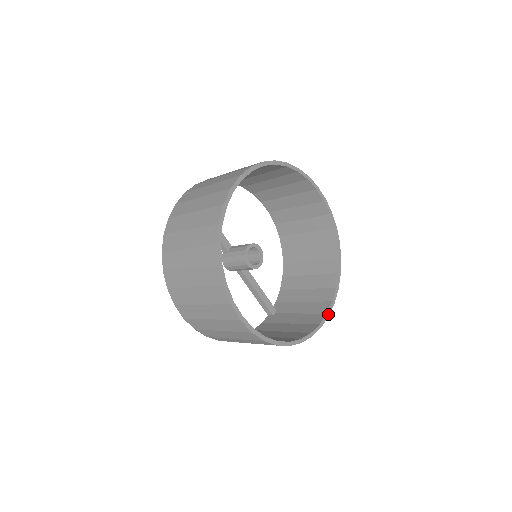
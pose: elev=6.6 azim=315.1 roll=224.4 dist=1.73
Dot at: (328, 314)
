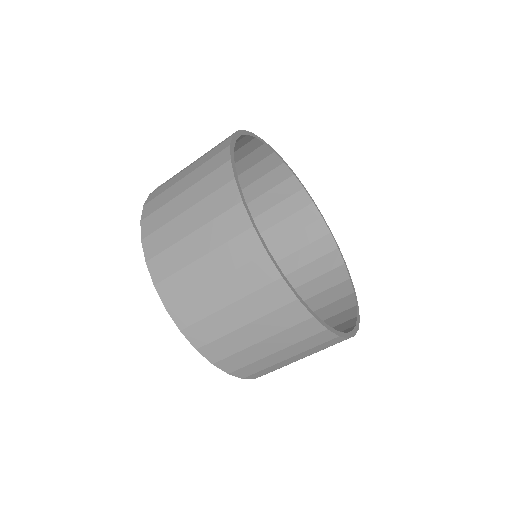
Dot at: (358, 317)
